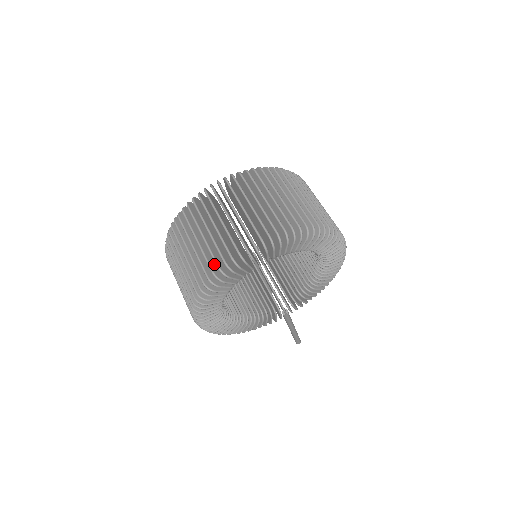
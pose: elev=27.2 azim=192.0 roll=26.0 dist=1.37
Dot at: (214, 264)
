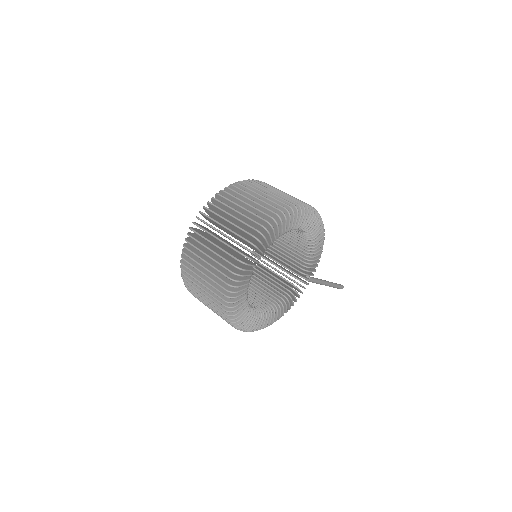
Dot at: occluded
